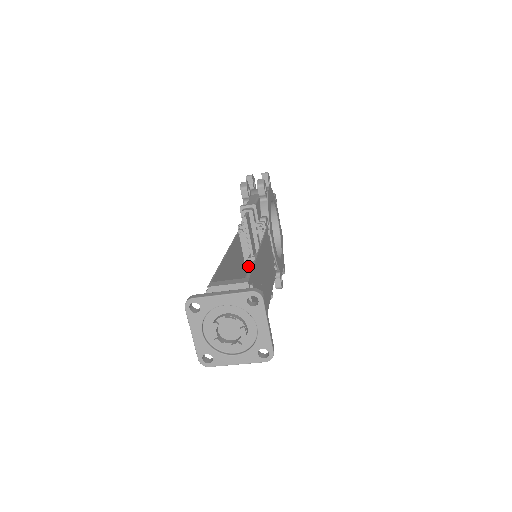
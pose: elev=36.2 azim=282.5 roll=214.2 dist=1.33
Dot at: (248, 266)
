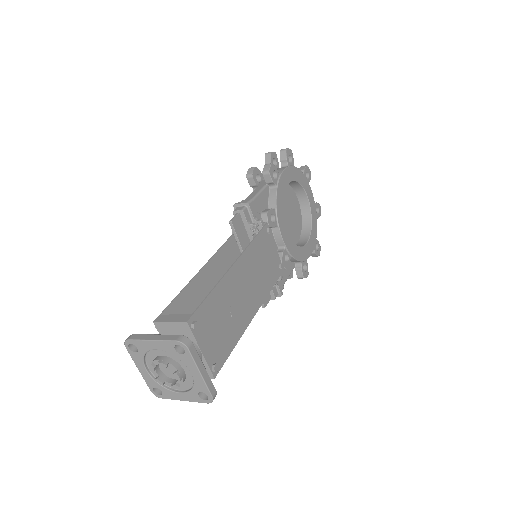
Dot at: occluded
